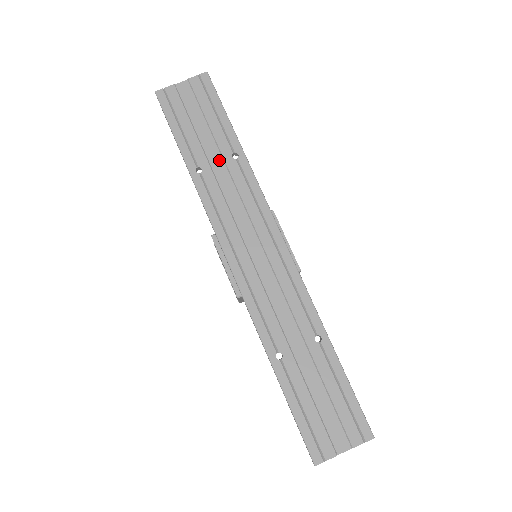
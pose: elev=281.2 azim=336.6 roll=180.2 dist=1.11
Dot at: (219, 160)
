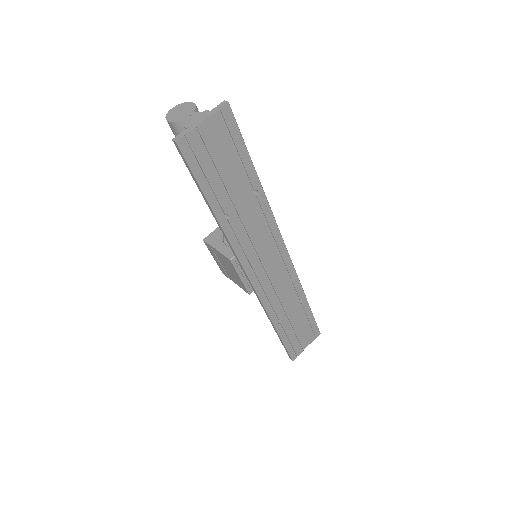
Dot at: (242, 201)
